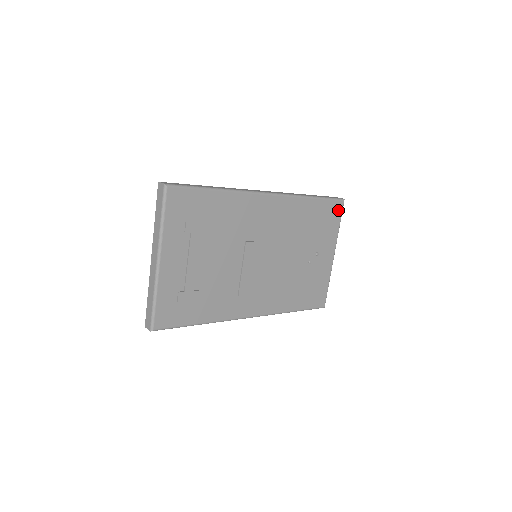
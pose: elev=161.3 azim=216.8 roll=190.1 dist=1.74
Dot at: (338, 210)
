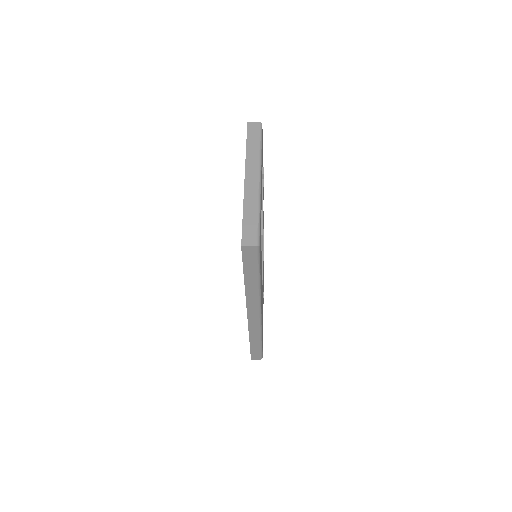
Dot at: occluded
